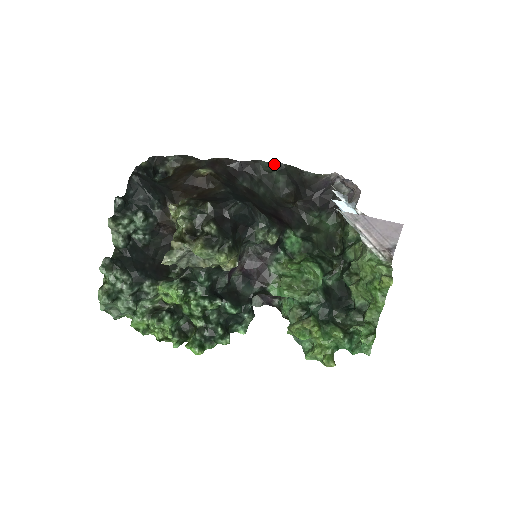
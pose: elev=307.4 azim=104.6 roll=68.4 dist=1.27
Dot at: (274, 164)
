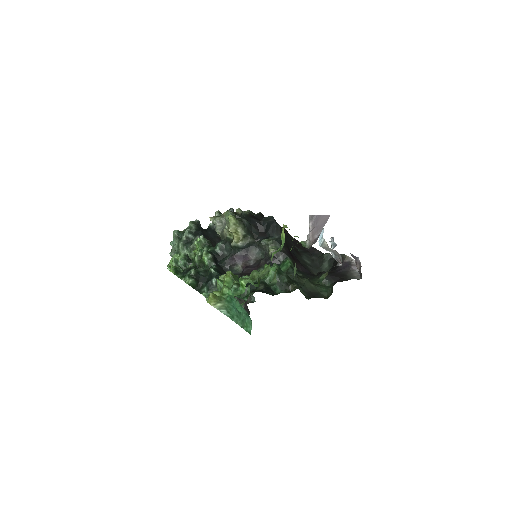
Dot at: (329, 253)
